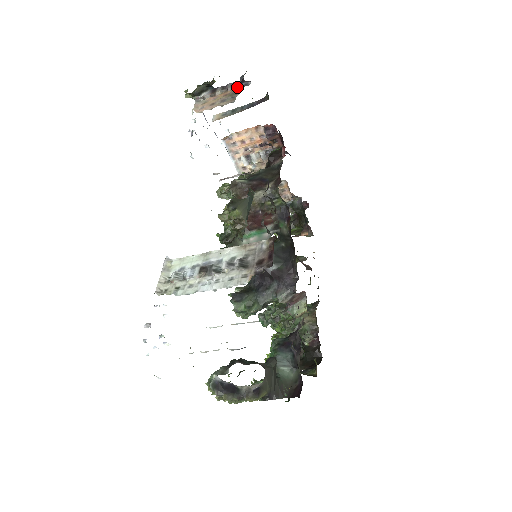
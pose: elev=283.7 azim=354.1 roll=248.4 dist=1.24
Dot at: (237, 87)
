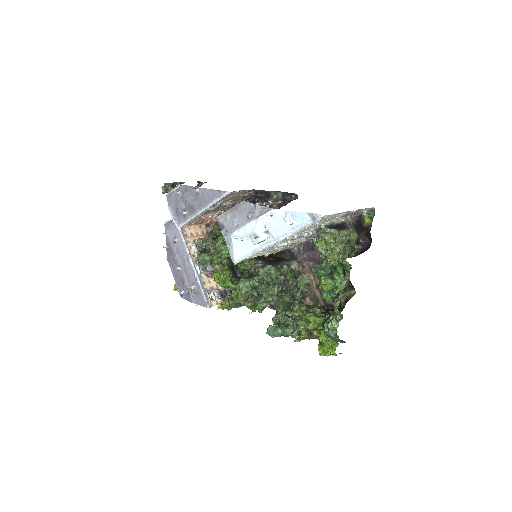
Dot at: (200, 183)
